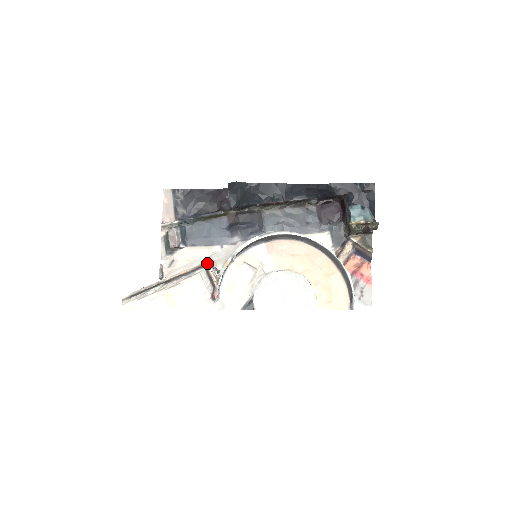
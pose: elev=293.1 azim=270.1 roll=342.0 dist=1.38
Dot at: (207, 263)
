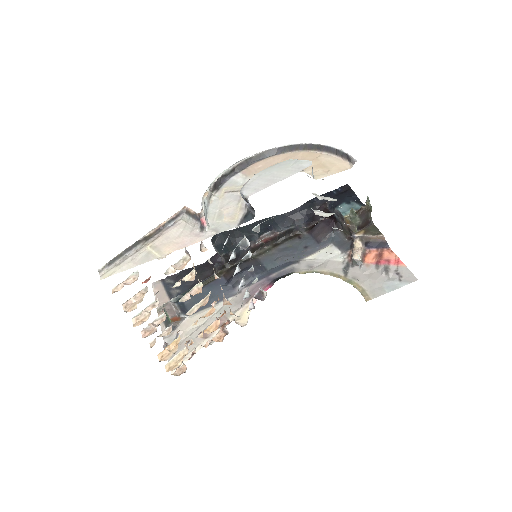
Dot at: (186, 208)
